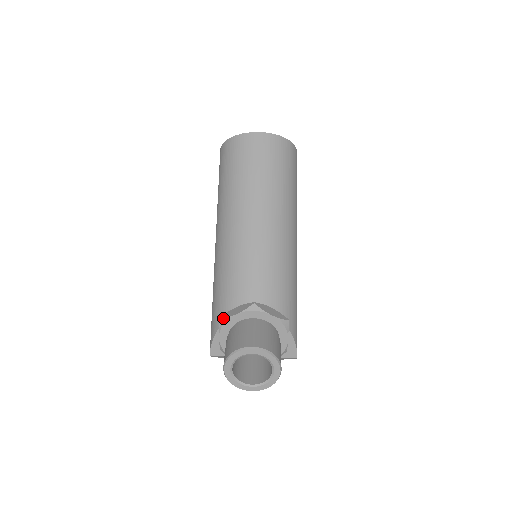
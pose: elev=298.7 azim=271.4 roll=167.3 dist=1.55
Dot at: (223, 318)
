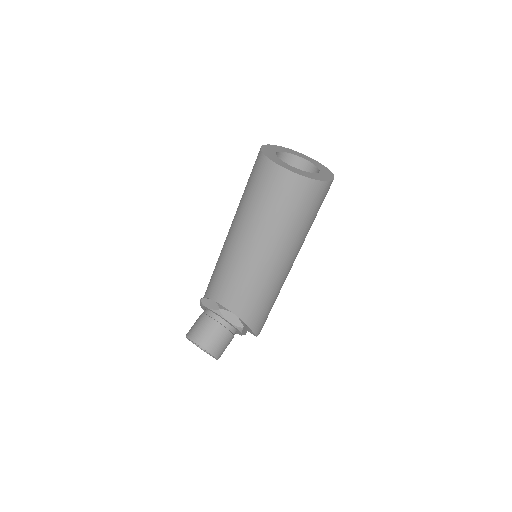
Dot at: (201, 302)
